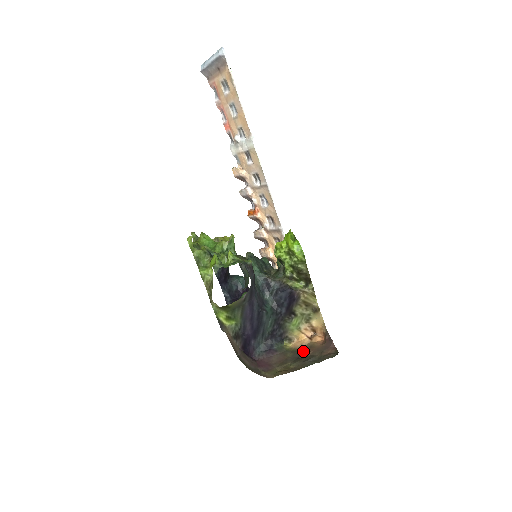
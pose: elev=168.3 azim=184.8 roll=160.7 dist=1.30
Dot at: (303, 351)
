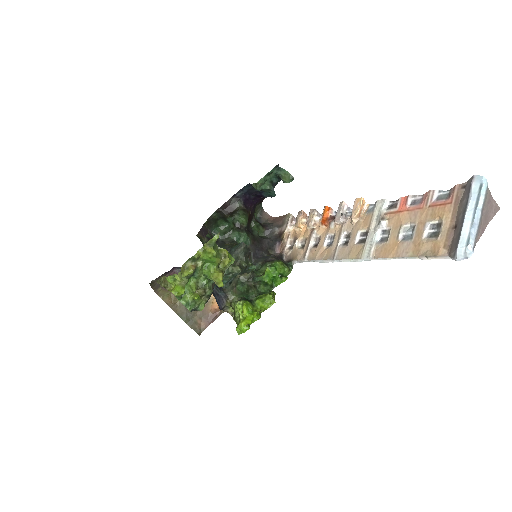
Dot at: occluded
